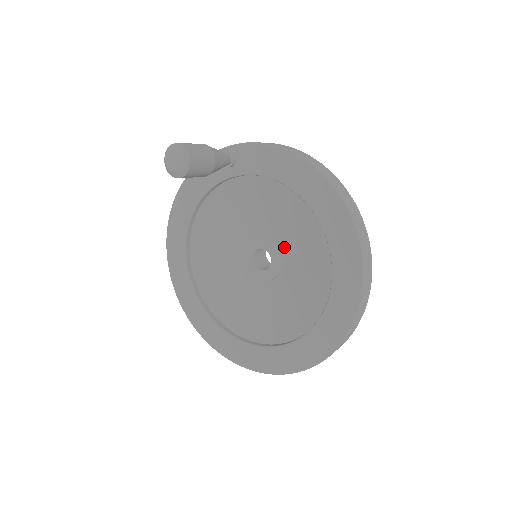
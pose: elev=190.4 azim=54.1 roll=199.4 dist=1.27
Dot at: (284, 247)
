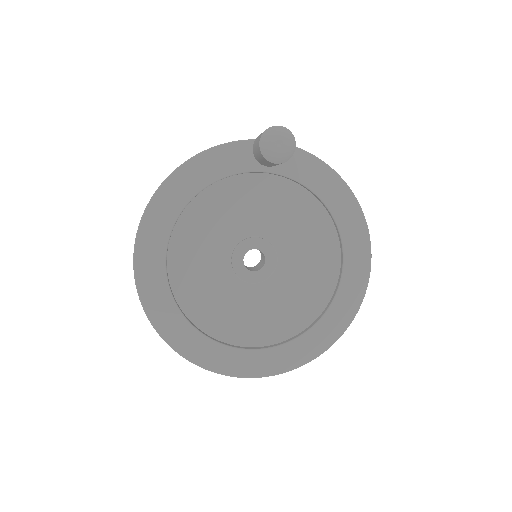
Dot at: (282, 251)
